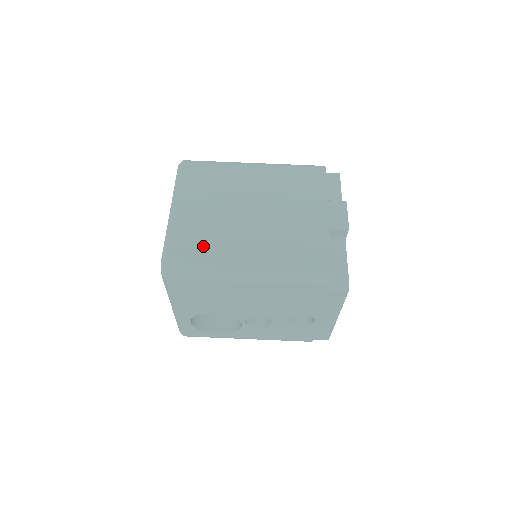
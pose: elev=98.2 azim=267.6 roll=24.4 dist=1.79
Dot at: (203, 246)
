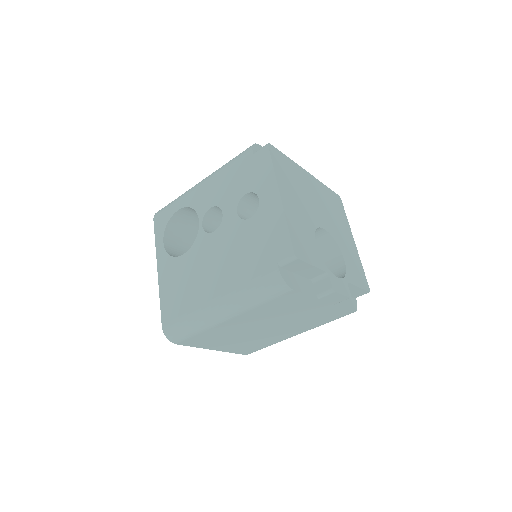
Dot at: (260, 346)
